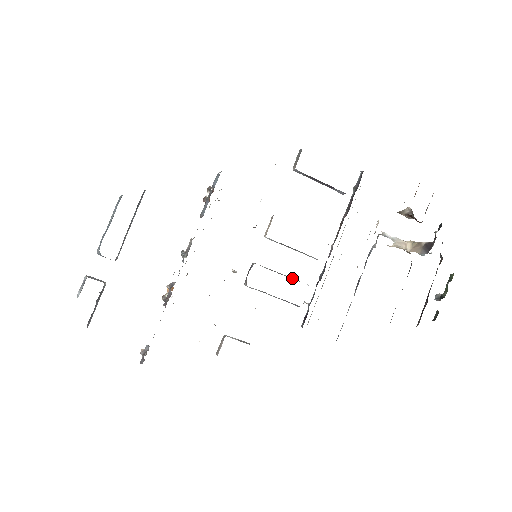
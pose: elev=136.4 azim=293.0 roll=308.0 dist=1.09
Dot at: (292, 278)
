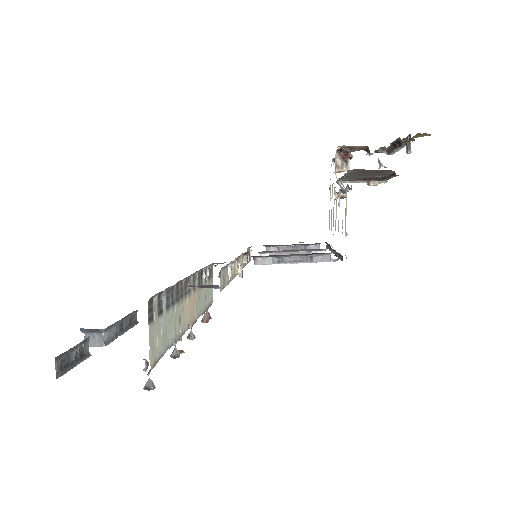
Dot at: occluded
